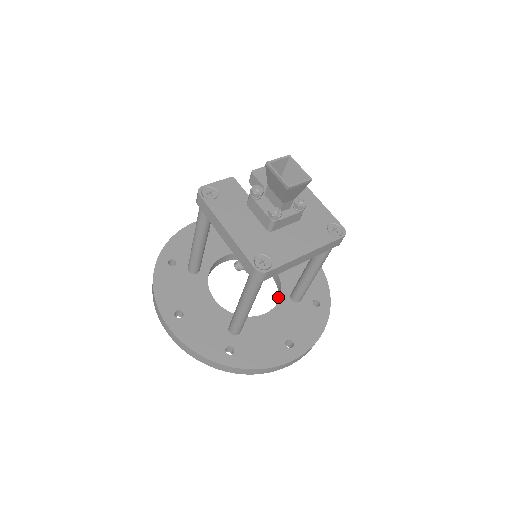
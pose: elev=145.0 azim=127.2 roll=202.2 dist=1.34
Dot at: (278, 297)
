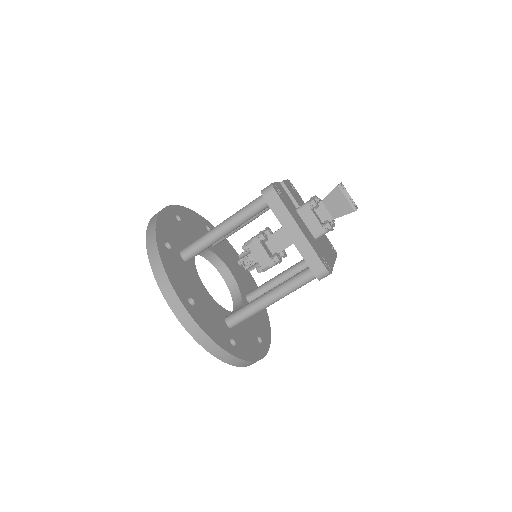
Dot at: (233, 297)
